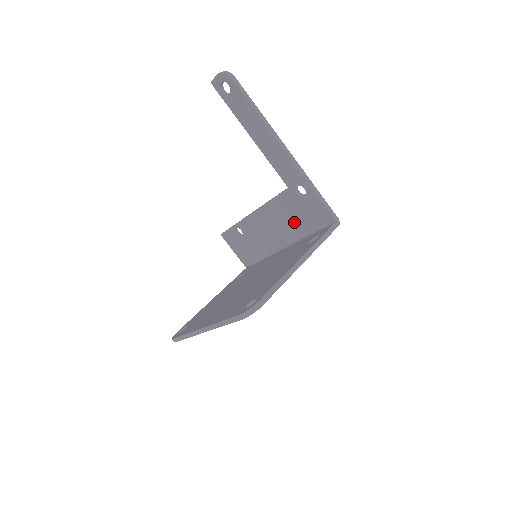
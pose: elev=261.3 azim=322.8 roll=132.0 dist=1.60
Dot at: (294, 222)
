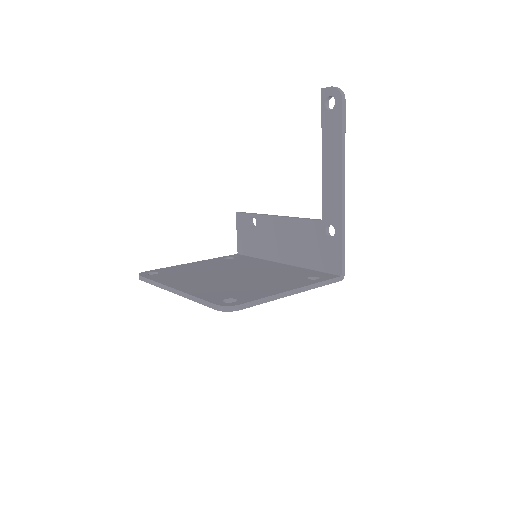
Dot at: (306, 250)
